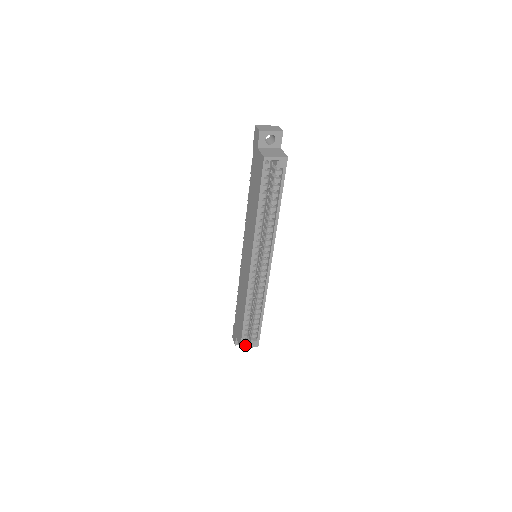
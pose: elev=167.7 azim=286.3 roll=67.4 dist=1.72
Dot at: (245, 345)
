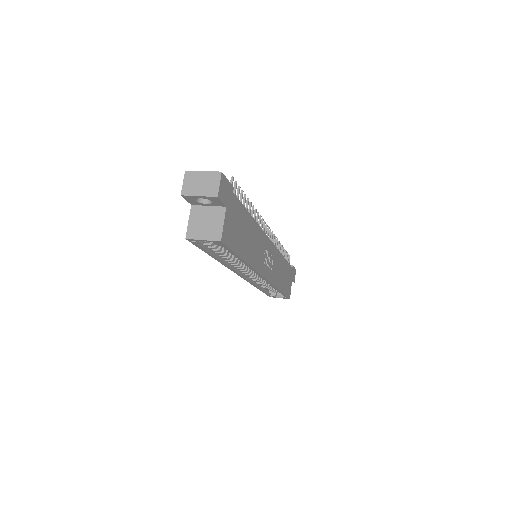
Dot at: (274, 297)
